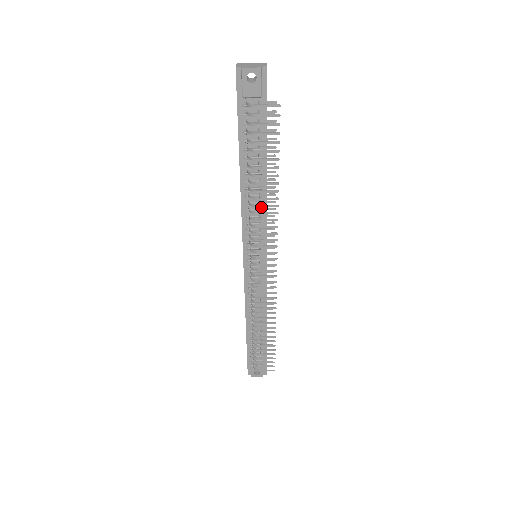
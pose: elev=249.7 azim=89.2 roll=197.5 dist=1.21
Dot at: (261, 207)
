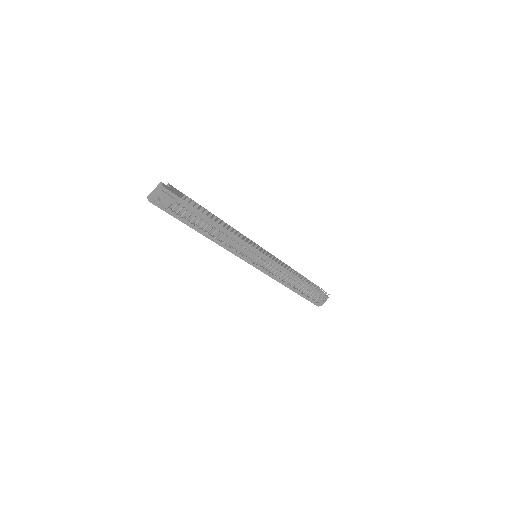
Dot at: (232, 237)
